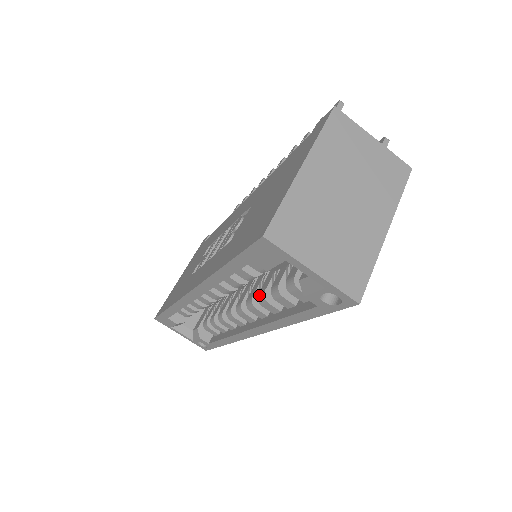
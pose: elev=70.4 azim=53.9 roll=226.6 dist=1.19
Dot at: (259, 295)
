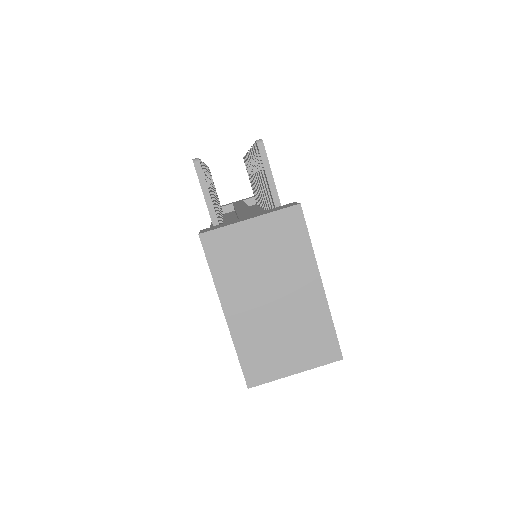
Dot at: occluded
